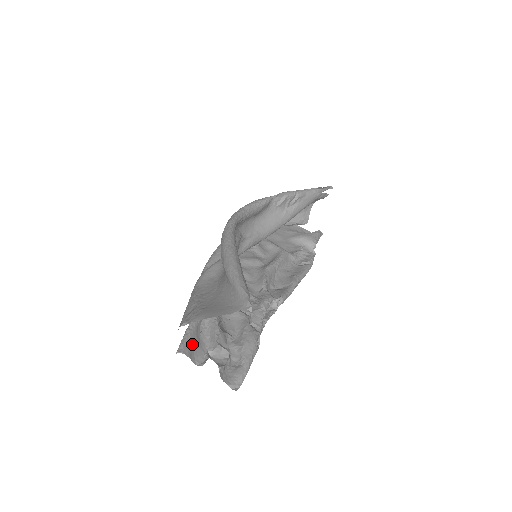
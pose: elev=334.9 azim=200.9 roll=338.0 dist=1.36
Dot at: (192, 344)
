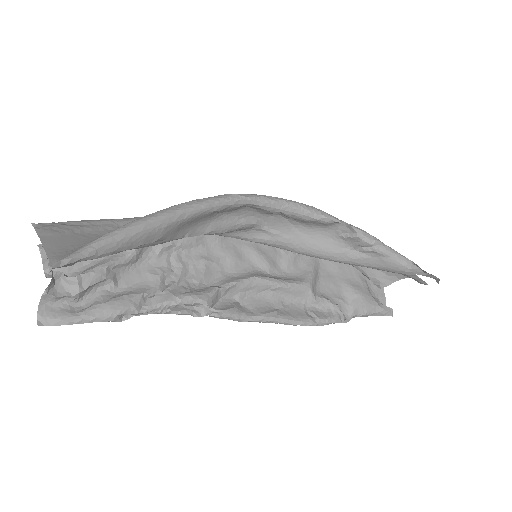
Dot at: occluded
